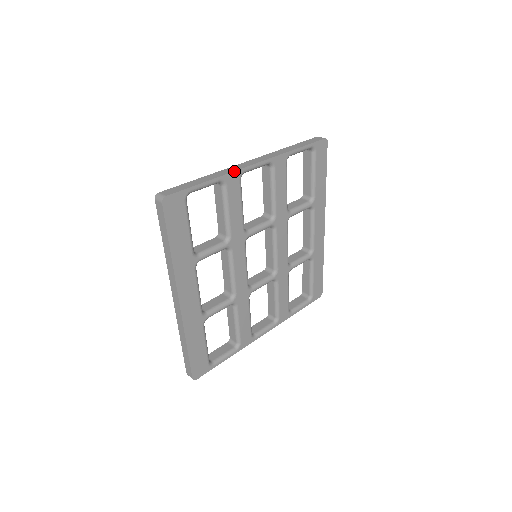
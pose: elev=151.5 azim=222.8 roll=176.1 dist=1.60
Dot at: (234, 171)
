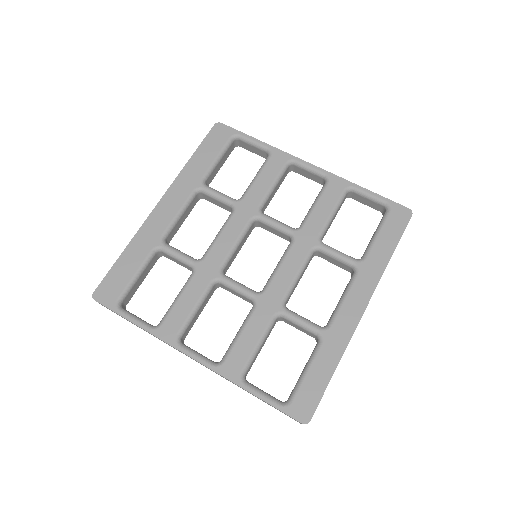
Dot at: (285, 152)
